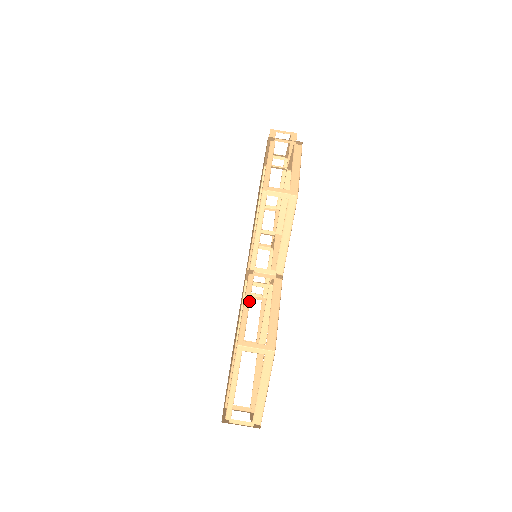
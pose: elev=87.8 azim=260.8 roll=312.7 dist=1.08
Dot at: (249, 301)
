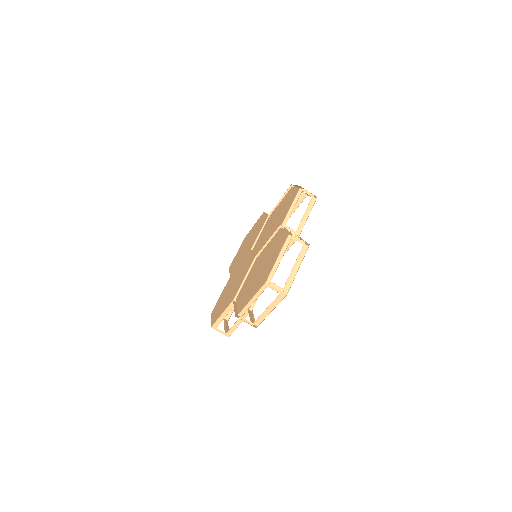
Dot at: (287, 231)
